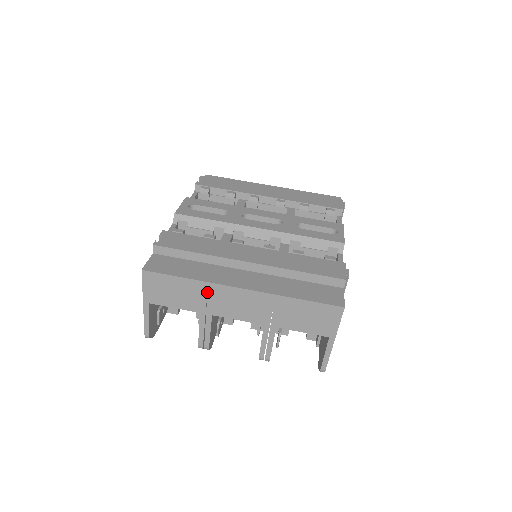
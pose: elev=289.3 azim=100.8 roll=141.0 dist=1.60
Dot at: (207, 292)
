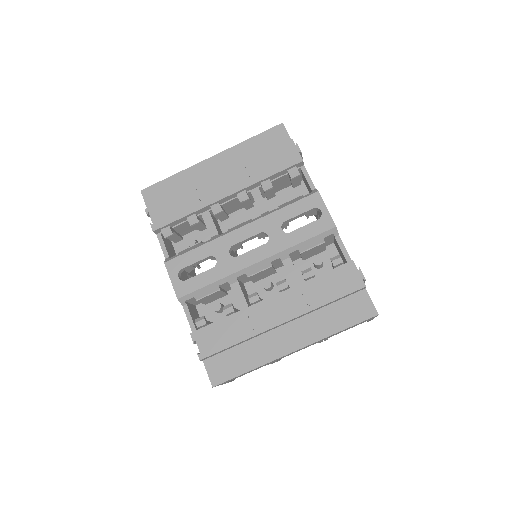
Dot at: (268, 363)
